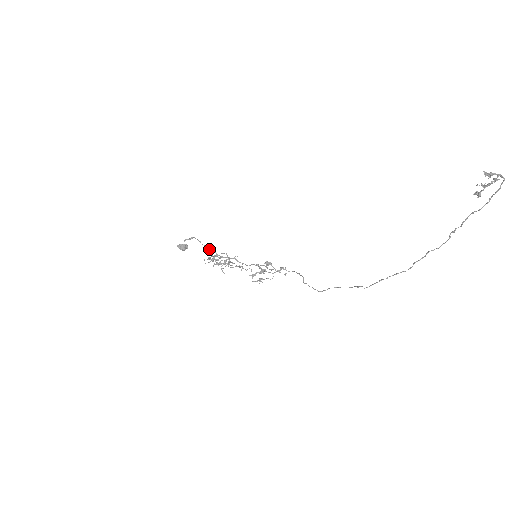
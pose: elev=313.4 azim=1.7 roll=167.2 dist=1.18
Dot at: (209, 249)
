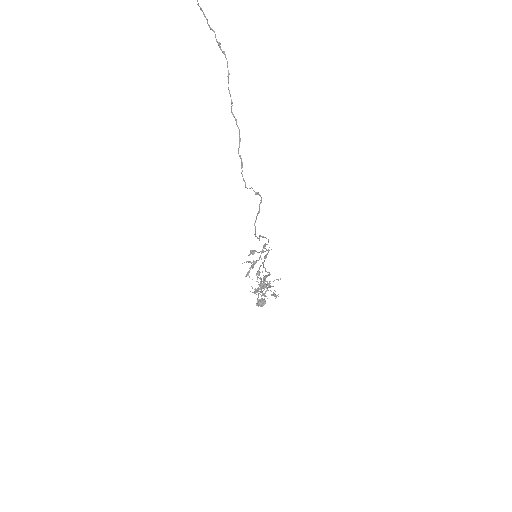
Dot at: (269, 287)
